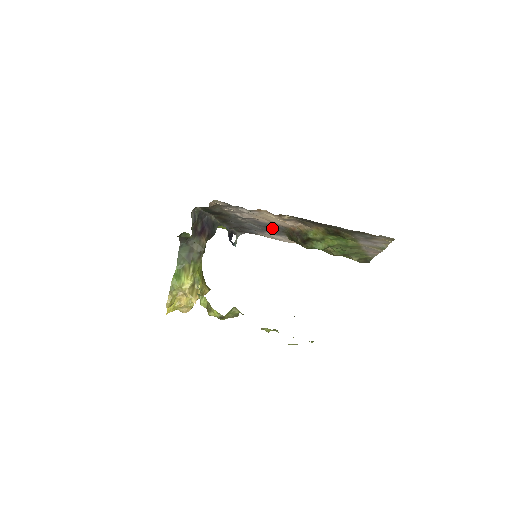
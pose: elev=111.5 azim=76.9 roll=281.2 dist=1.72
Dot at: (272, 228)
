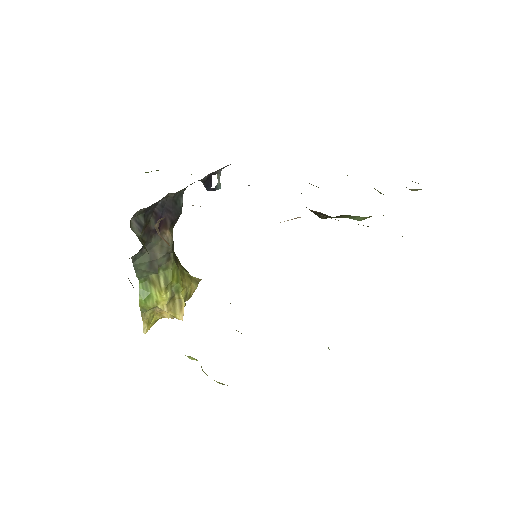
Dot at: occluded
